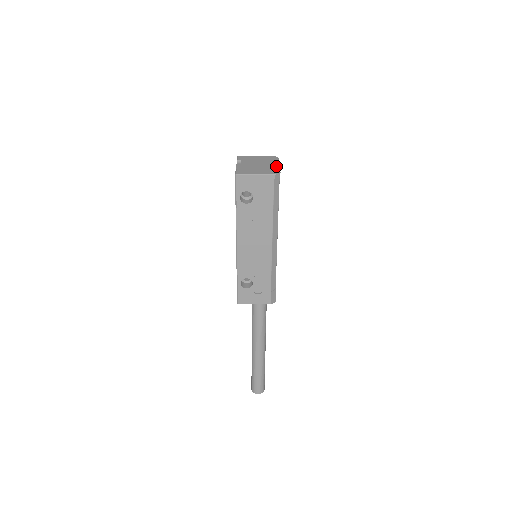
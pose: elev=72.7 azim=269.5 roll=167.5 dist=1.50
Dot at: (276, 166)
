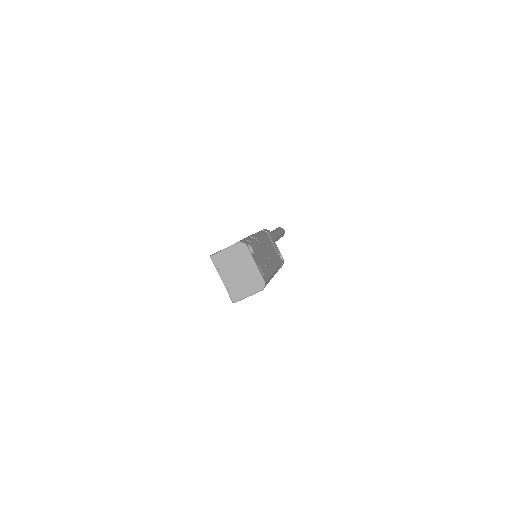
Dot at: (255, 270)
